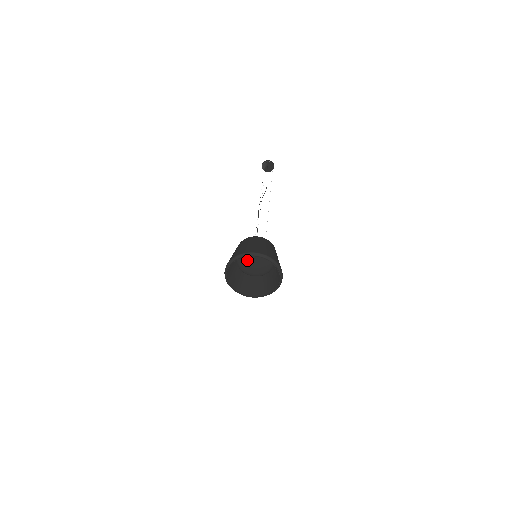
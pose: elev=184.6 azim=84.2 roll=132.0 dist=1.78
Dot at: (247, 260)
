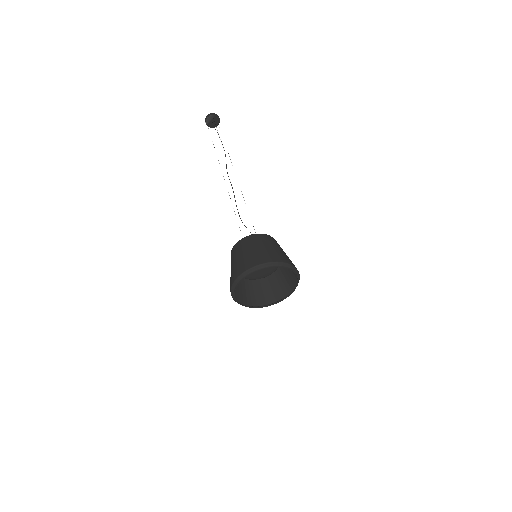
Dot at: occluded
